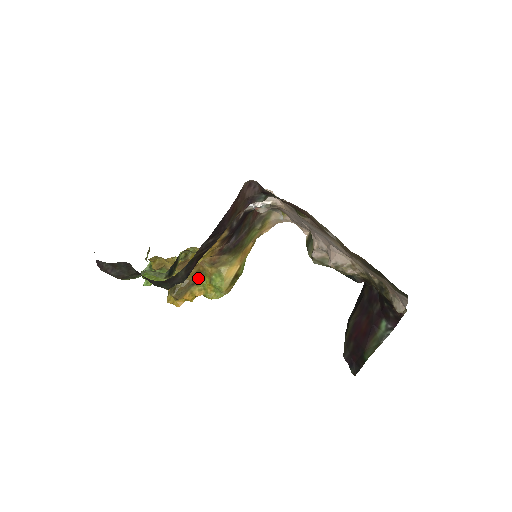
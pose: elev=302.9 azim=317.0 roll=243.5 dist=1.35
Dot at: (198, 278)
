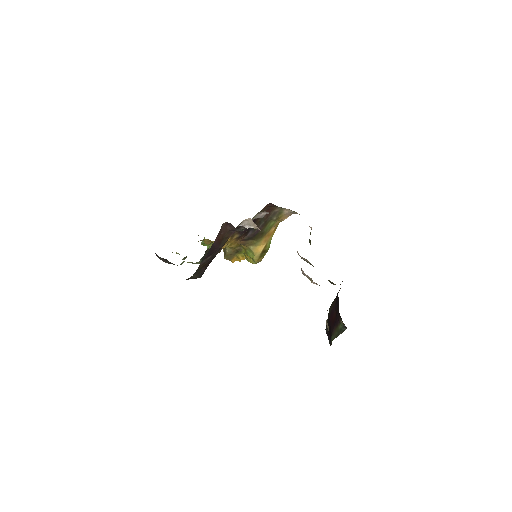
Dot at: (239, 249)
